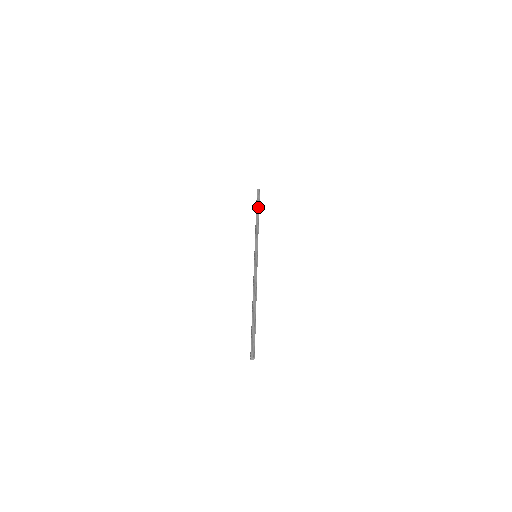
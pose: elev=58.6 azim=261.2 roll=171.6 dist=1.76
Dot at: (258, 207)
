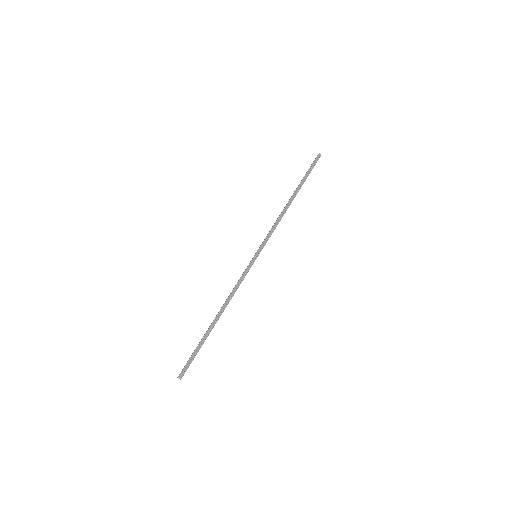
Dot at: (301, 184)
